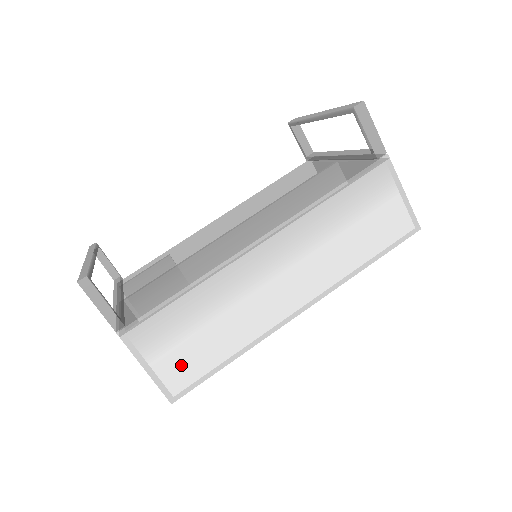
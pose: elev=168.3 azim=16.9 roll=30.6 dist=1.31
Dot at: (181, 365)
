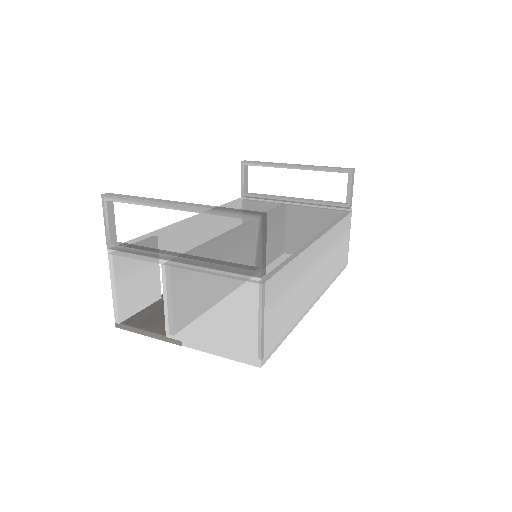
Dot at: (274, 328)
